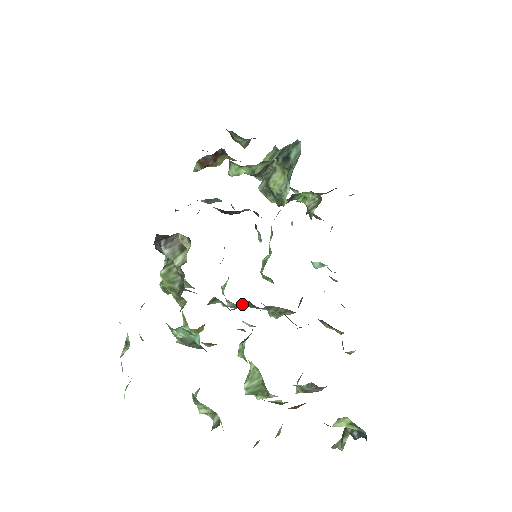
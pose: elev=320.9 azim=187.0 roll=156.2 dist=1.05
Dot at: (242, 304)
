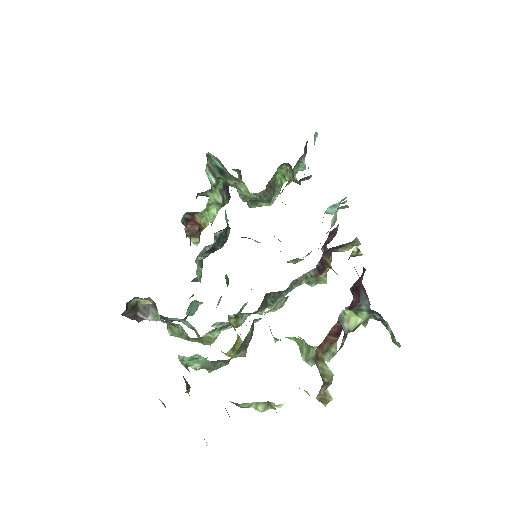
Dot at: (270, 300)
